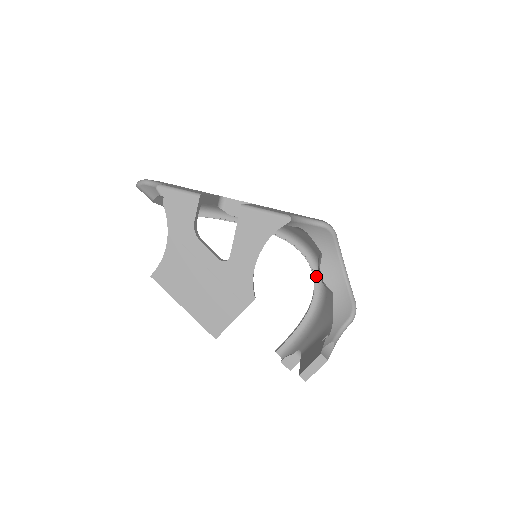
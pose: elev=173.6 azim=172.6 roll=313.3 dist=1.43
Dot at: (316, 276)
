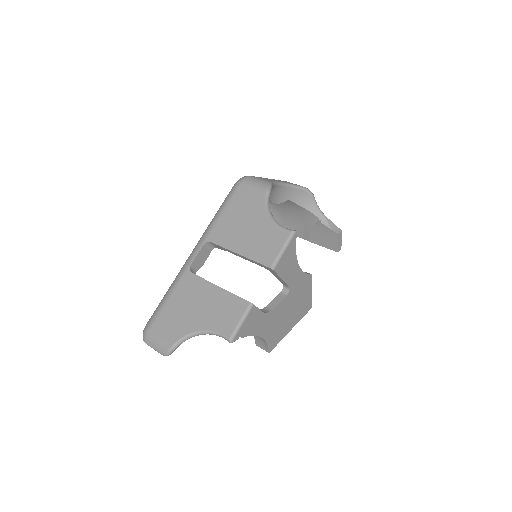
Dot at: occluded
